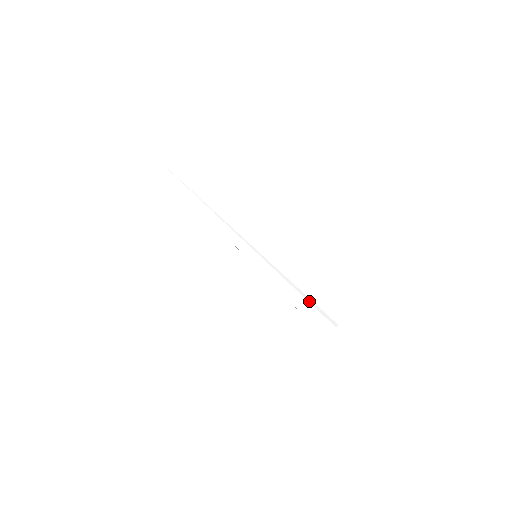
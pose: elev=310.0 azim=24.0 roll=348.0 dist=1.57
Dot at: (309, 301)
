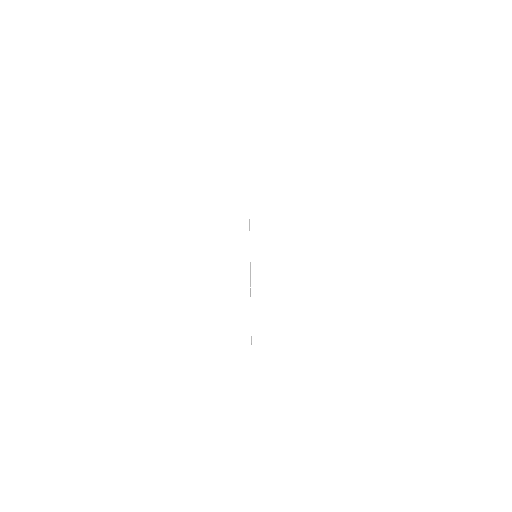
Dot at: (263, 323)
